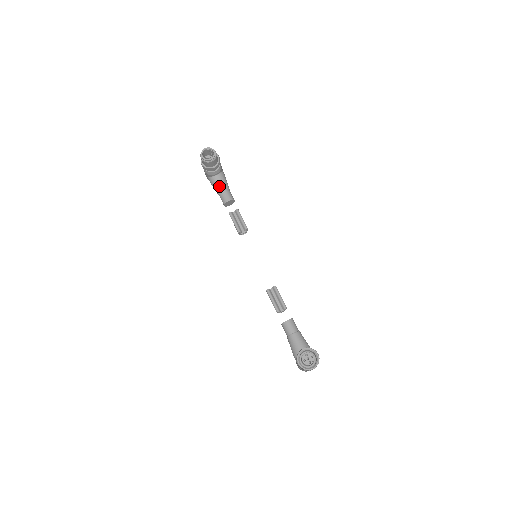
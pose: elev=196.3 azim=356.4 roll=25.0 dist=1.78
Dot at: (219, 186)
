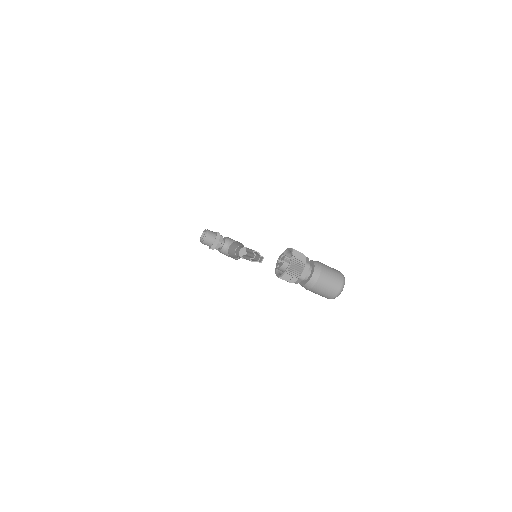
Dot at: (233, 251)
